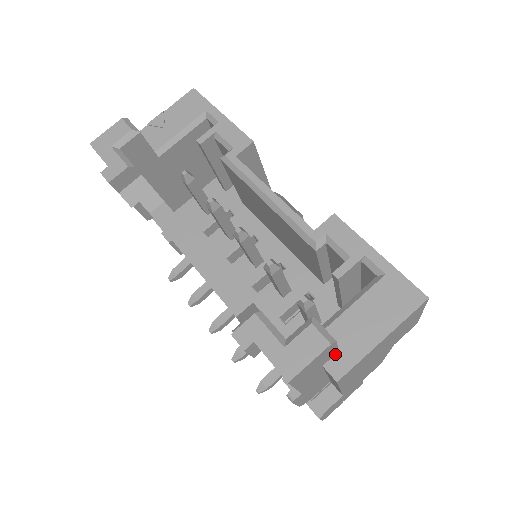
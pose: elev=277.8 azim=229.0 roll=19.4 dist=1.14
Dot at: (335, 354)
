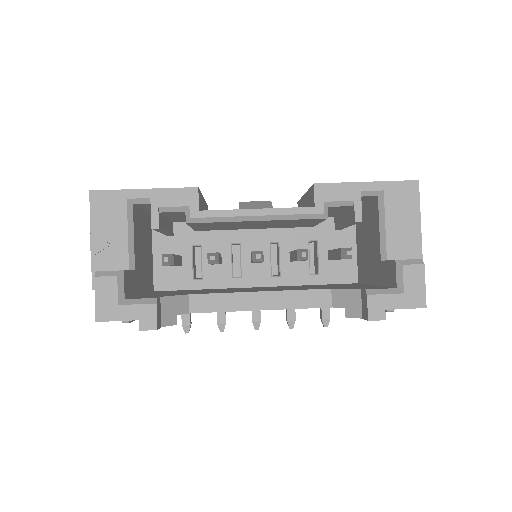
Dot at: occluded
